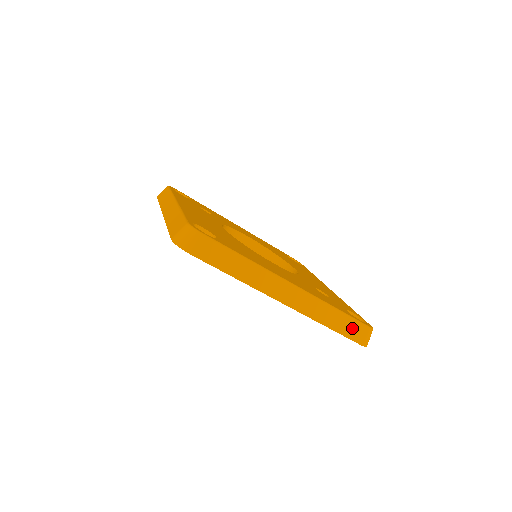
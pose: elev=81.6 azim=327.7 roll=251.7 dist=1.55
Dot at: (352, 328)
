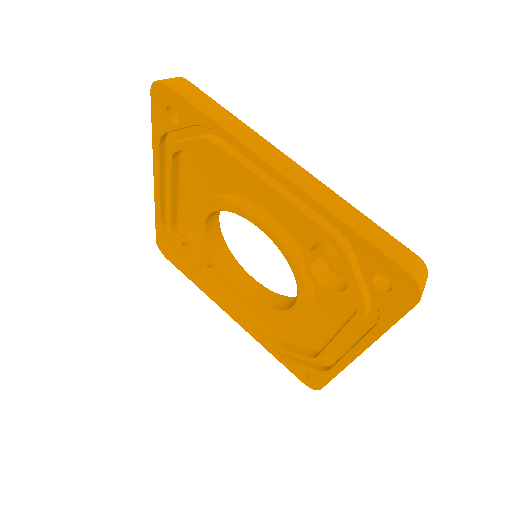
Dot at: (388, 243)
